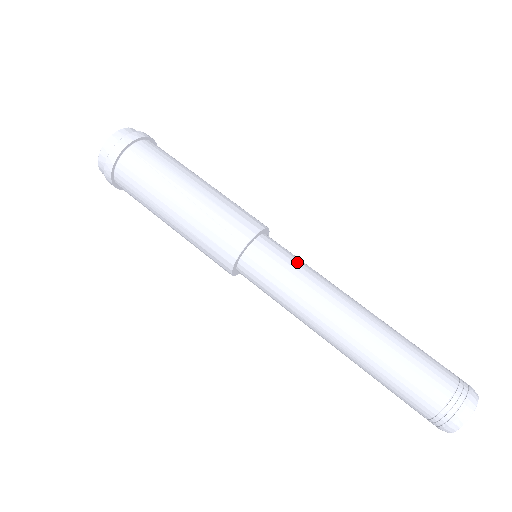
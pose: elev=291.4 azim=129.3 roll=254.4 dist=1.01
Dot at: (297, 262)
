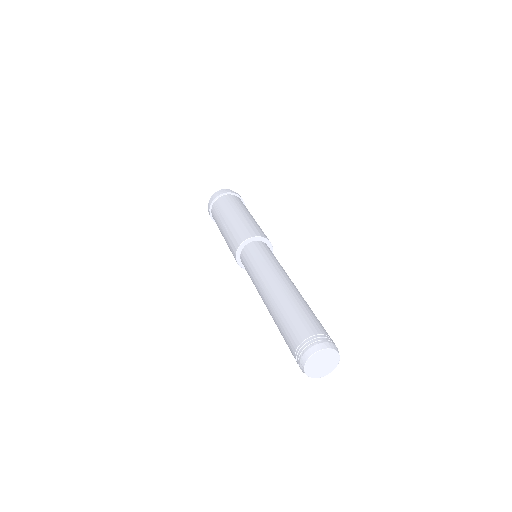
Dot at: (260, 257)
